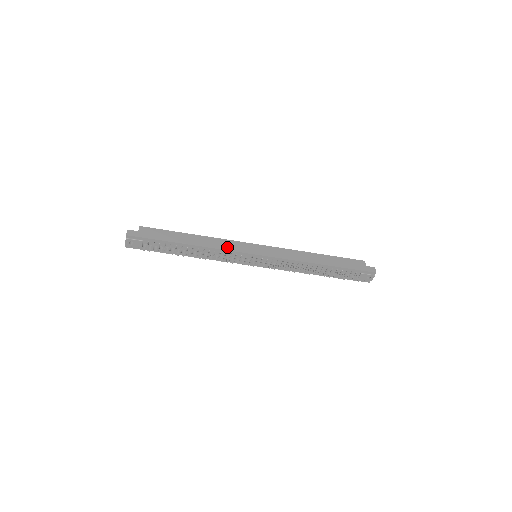
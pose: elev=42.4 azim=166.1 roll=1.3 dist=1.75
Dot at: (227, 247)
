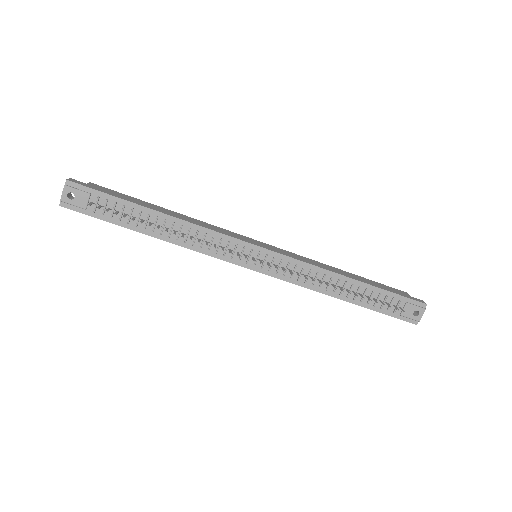
Dot at: (216, 230)
